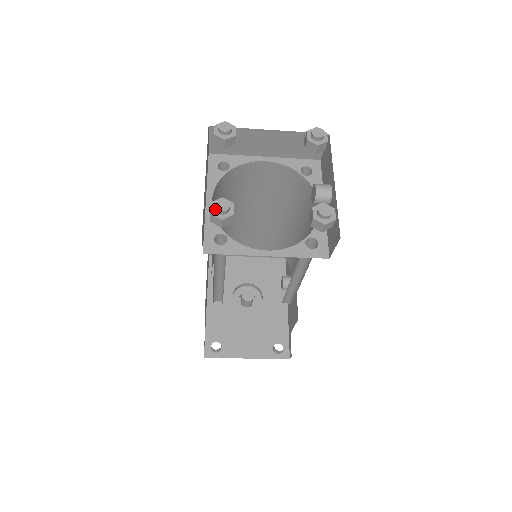
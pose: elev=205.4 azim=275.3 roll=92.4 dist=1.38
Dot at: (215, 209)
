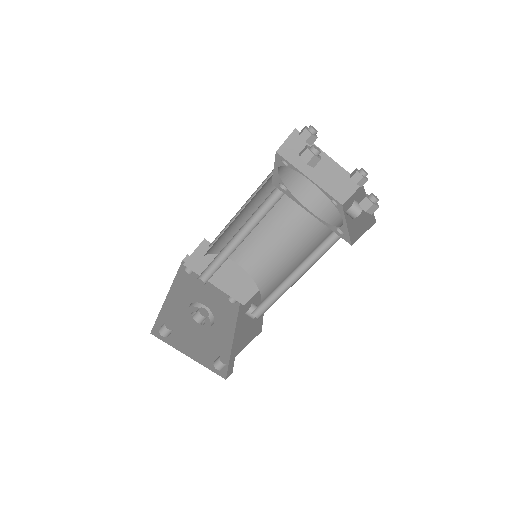
Dot at: (311, 148)
